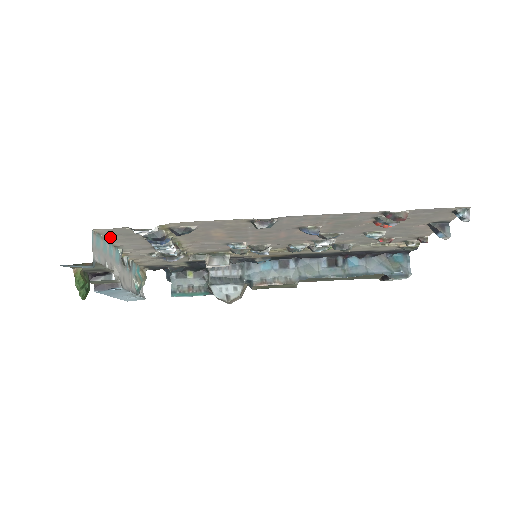
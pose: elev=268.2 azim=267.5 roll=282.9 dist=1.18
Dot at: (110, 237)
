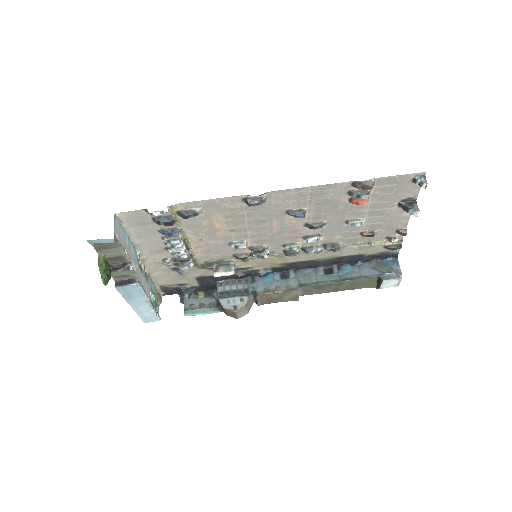
Dot at: (129, 228)
